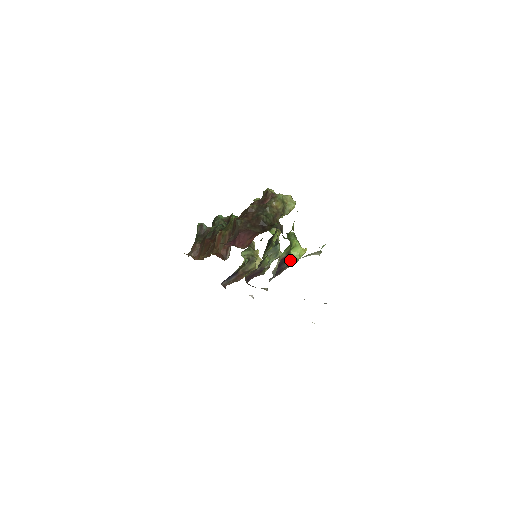
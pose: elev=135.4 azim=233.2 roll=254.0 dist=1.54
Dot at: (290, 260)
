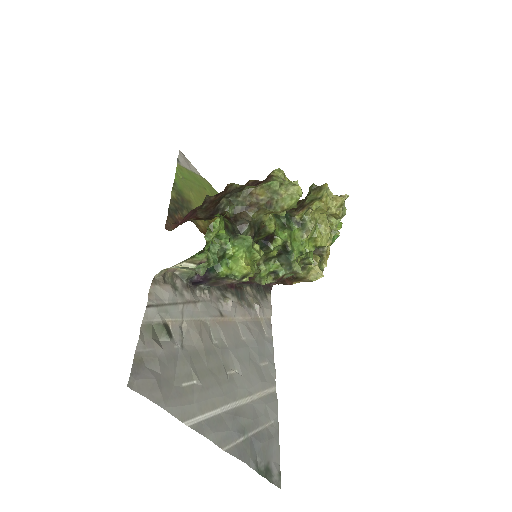
Dot at: (216, 271)
